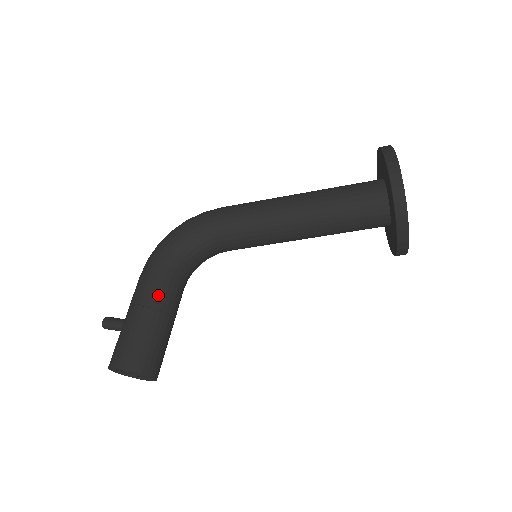
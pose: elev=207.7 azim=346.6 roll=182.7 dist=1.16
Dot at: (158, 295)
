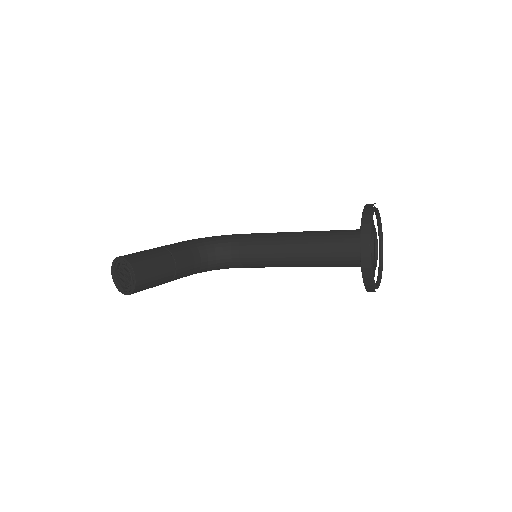
Dot at: (175, 248)
